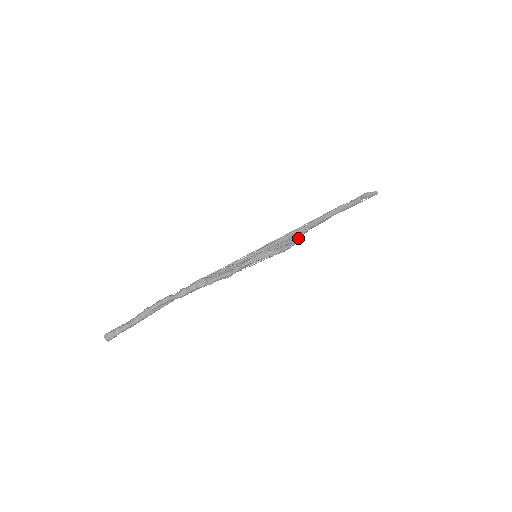
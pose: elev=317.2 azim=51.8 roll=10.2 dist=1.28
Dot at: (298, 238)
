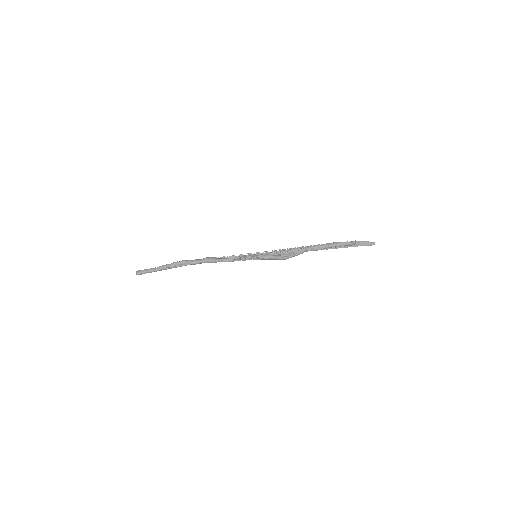
Dot at: (294, 254)
